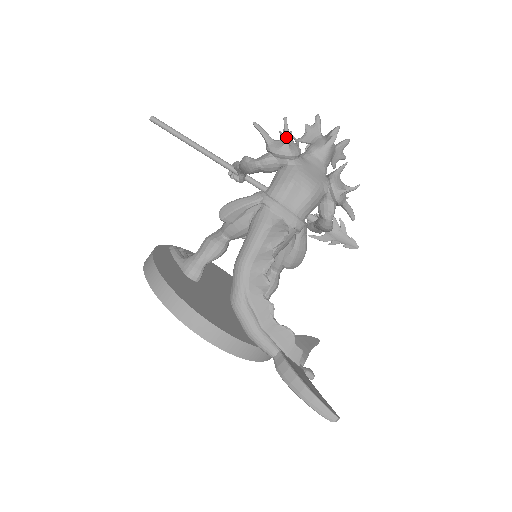
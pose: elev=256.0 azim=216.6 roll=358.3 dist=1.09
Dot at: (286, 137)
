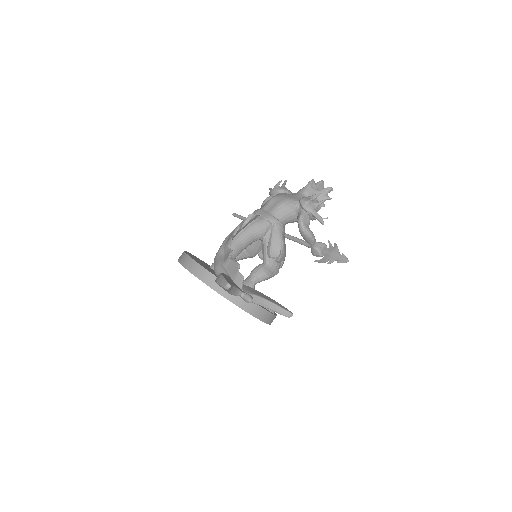
Dot at: (281, 186)
